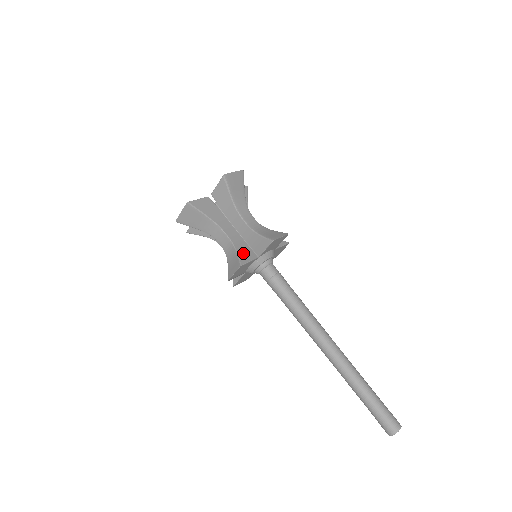
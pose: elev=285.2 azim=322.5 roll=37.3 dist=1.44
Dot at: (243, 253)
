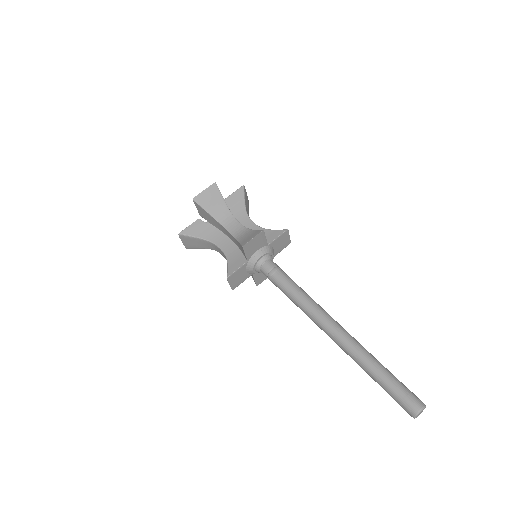
Dot at: occluded
